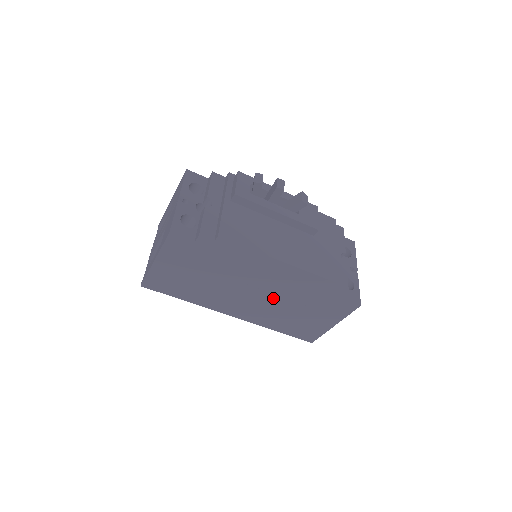
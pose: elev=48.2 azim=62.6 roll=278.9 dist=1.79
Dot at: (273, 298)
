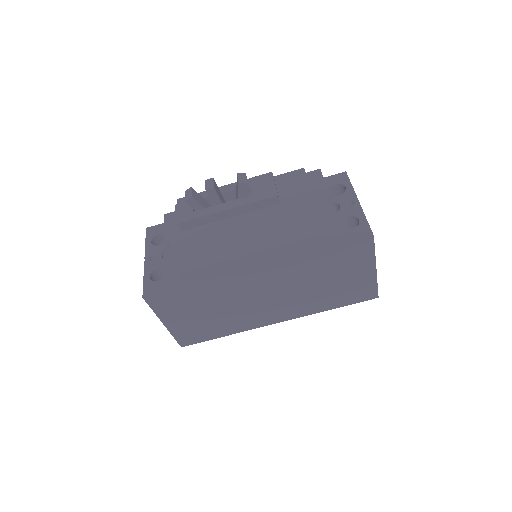
Dot at: (287, 286)
